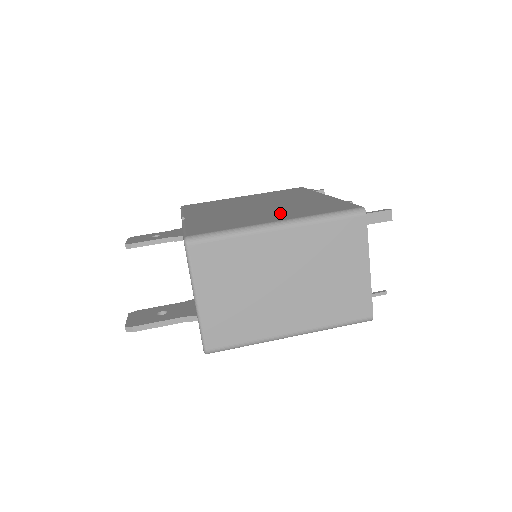
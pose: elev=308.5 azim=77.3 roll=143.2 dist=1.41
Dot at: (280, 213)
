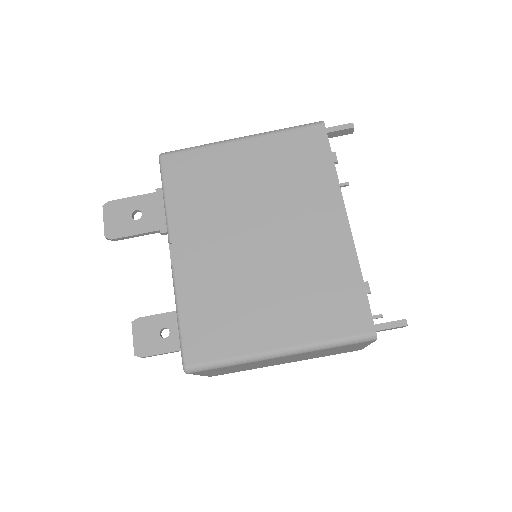
Dot at: (285, 306)
